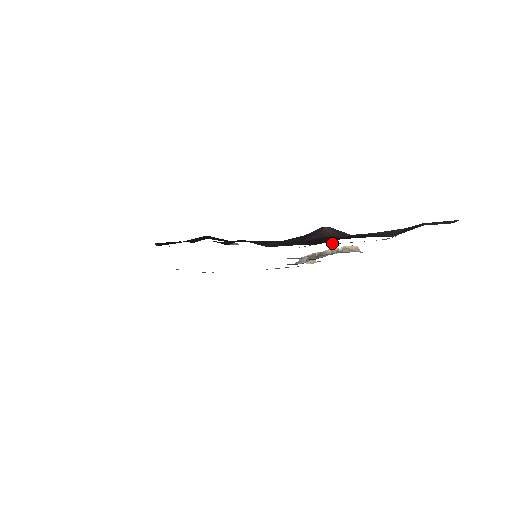
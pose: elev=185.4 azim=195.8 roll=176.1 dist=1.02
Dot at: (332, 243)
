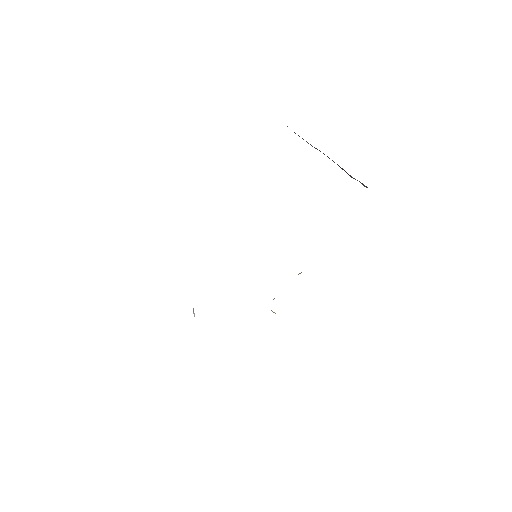
Dot at: occluded
